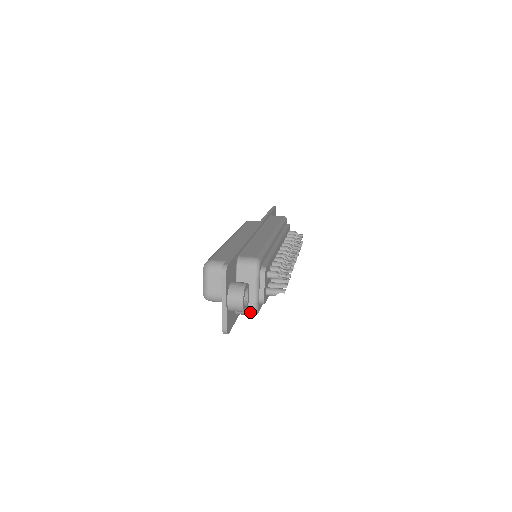
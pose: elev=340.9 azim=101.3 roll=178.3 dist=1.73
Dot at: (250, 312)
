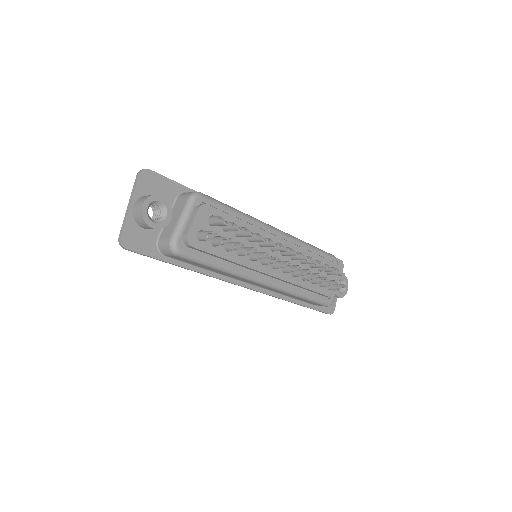
Dot at: (167, 245)
